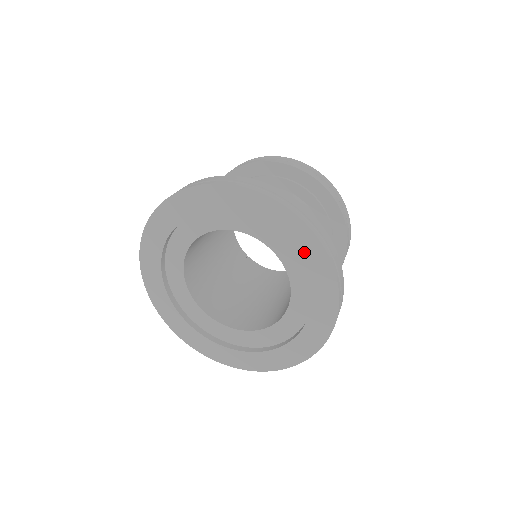
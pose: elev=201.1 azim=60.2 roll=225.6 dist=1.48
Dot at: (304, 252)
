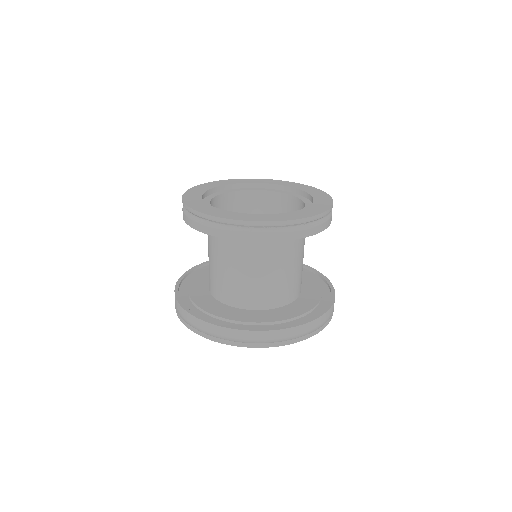
Dot at: occluded
